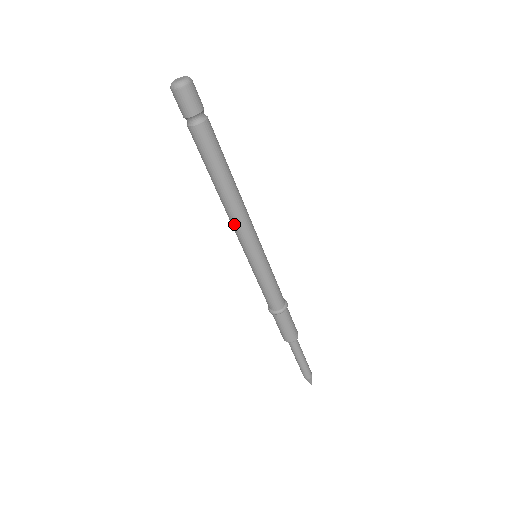
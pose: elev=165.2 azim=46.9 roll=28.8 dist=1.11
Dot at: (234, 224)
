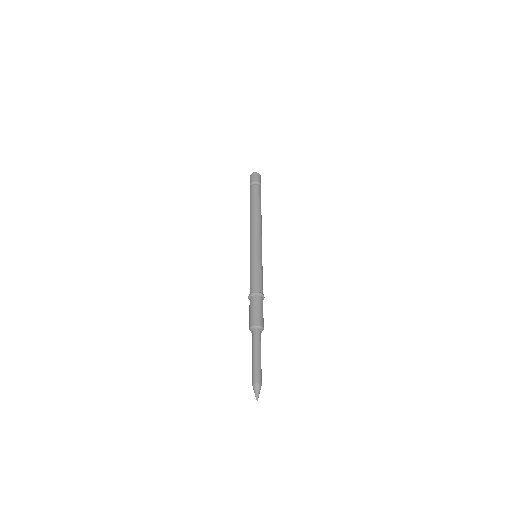
Dot at: (251, 230)
